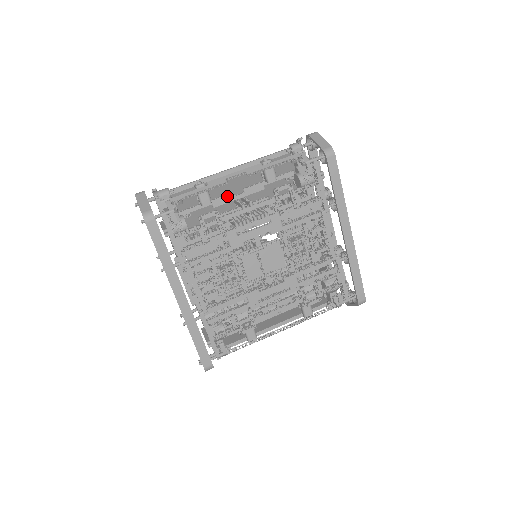
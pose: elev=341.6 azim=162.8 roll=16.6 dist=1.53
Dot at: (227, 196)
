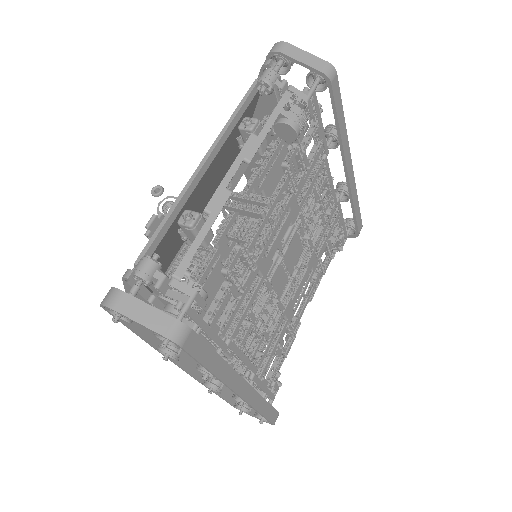
Dot at: occluded
